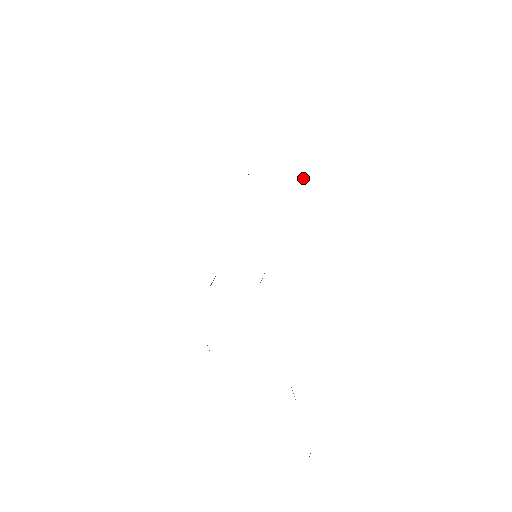
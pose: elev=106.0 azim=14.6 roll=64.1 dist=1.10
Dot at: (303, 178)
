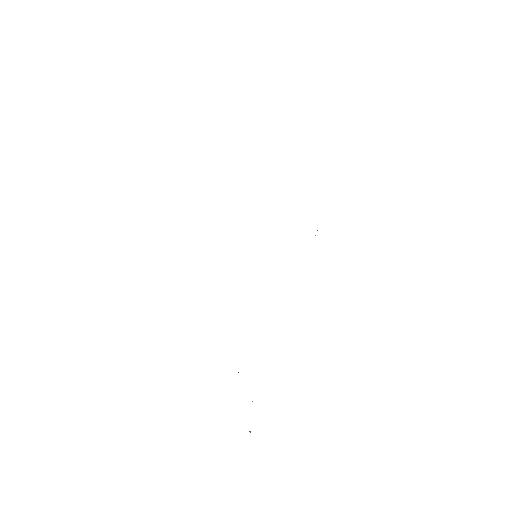
Dot at: occluded
